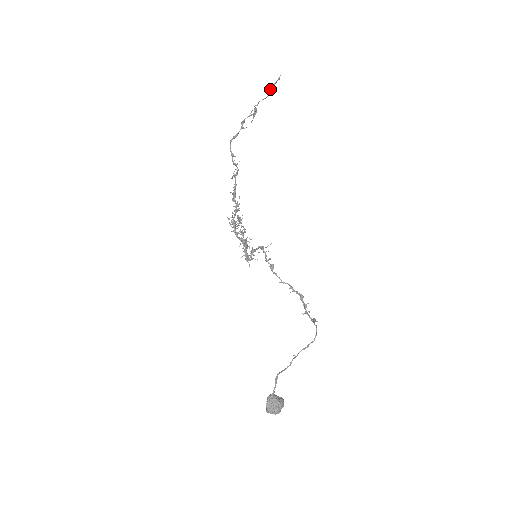
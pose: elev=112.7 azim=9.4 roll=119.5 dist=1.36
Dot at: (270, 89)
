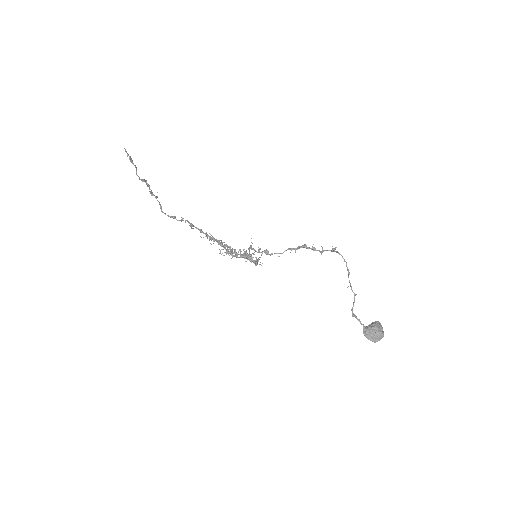
Dot at: occluded
